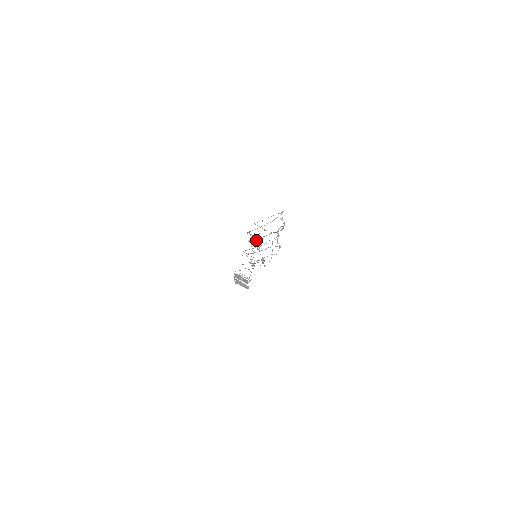
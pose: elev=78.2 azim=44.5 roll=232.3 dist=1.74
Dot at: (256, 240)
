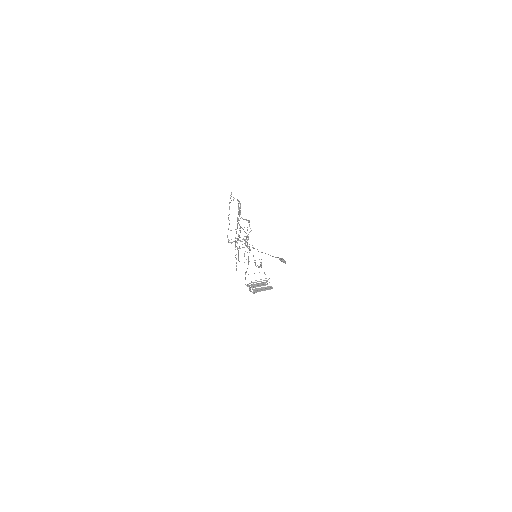
Dot at: (244, 243)
